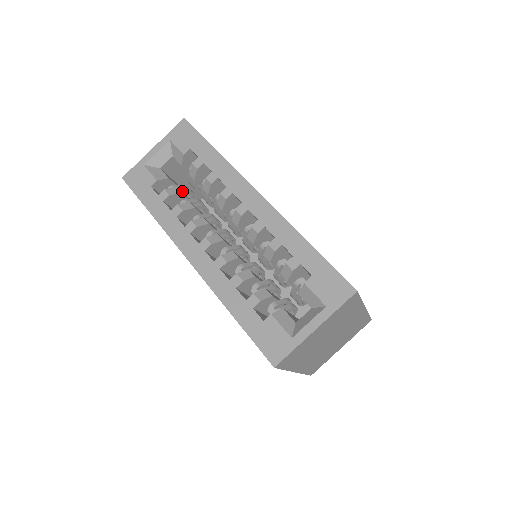
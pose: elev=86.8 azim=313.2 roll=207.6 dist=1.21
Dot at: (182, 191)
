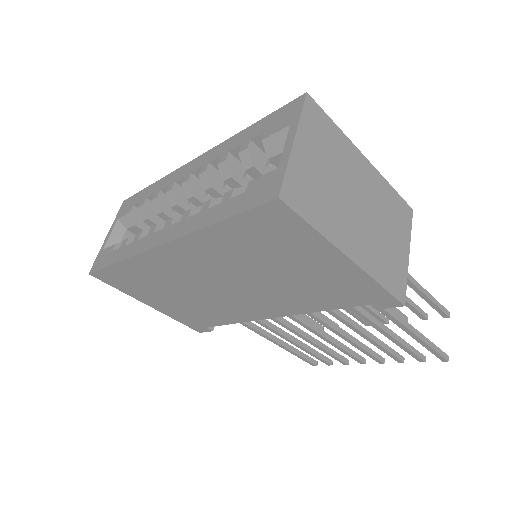
Dot at: occluded
